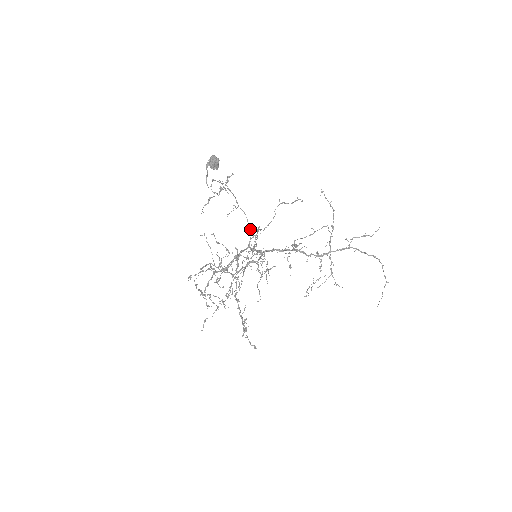
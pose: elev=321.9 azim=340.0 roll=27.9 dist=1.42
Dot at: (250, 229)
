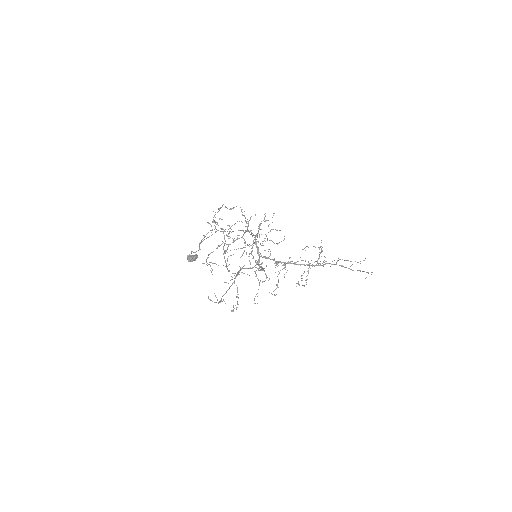
Dot at: occluded
